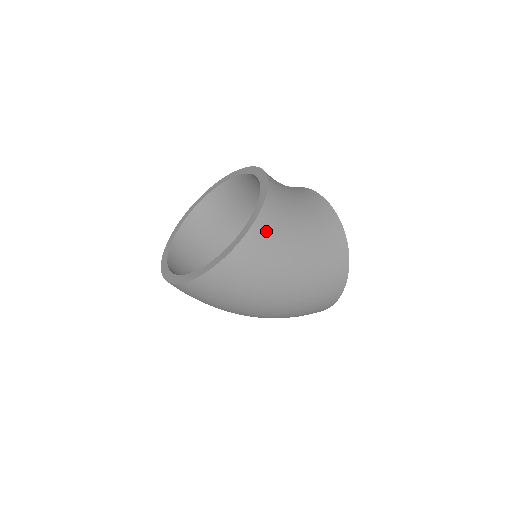
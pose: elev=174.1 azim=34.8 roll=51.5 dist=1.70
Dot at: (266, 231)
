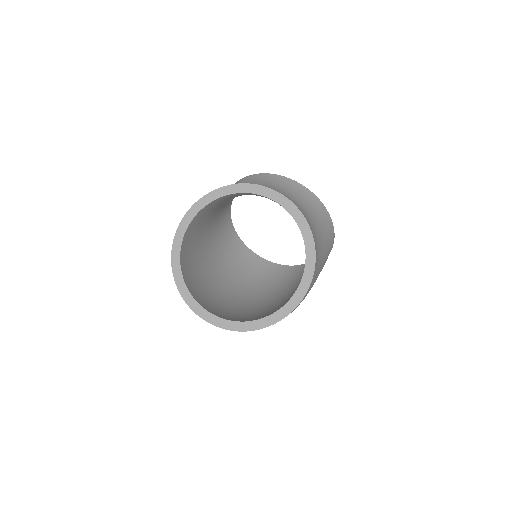
Dot at: occluded
